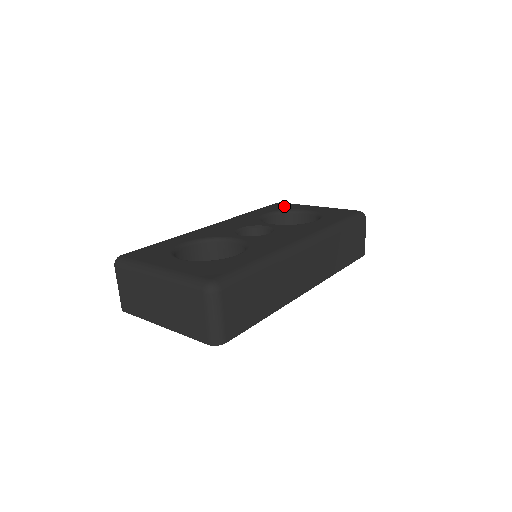
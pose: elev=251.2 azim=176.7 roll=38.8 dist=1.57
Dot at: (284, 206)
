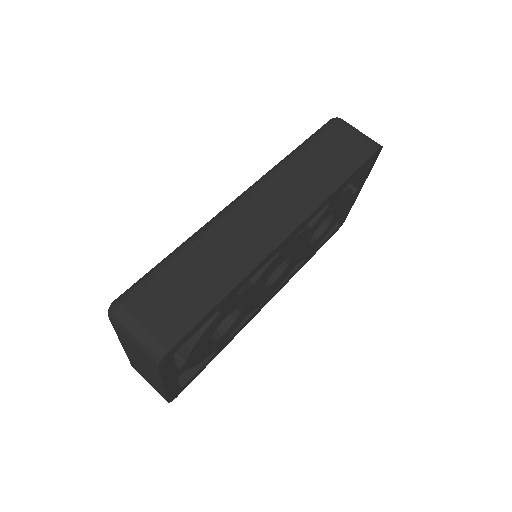
Dot at: occluded
